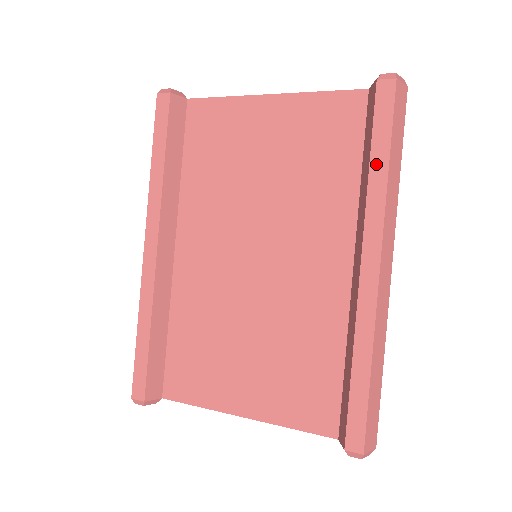
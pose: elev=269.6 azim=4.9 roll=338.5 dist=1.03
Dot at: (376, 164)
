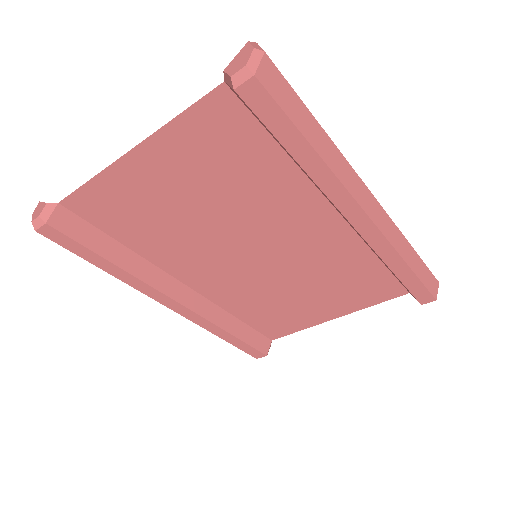
Dot at: (303, 158)
